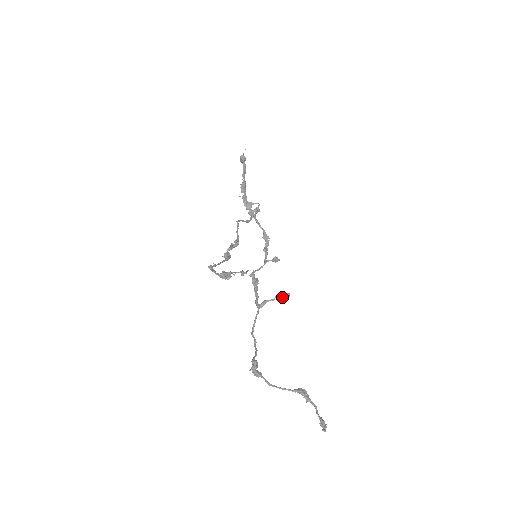
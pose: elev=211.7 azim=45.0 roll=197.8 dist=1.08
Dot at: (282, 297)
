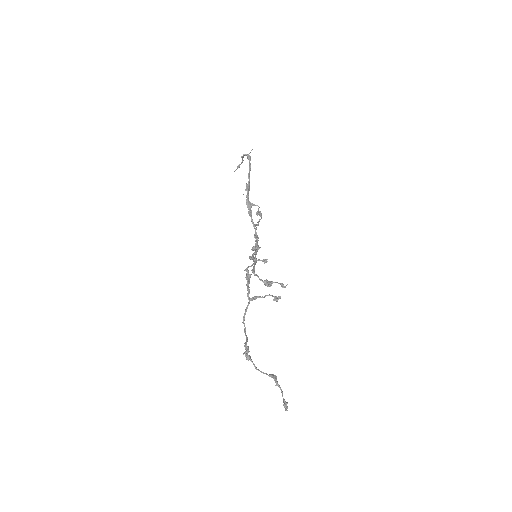
Dot at: (277, 299)
